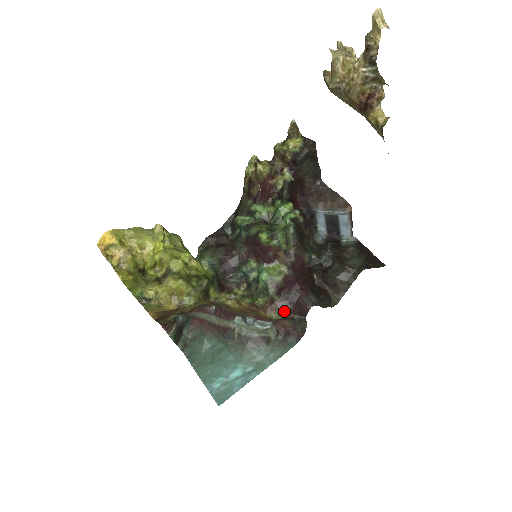
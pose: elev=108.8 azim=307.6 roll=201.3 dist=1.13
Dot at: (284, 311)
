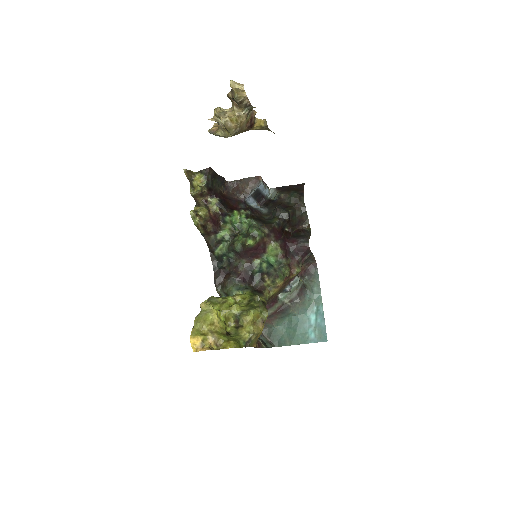
Dot at: (298, 262)
